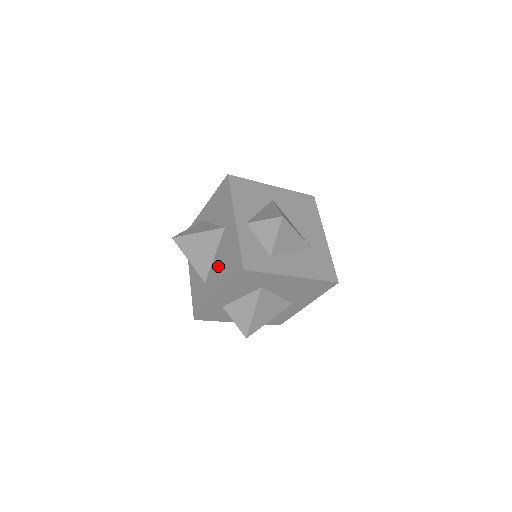
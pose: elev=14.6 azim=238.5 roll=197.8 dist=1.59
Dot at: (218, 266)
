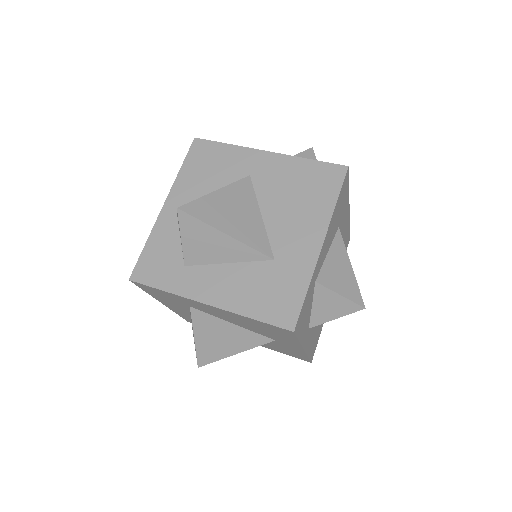
Dot at: occluded
